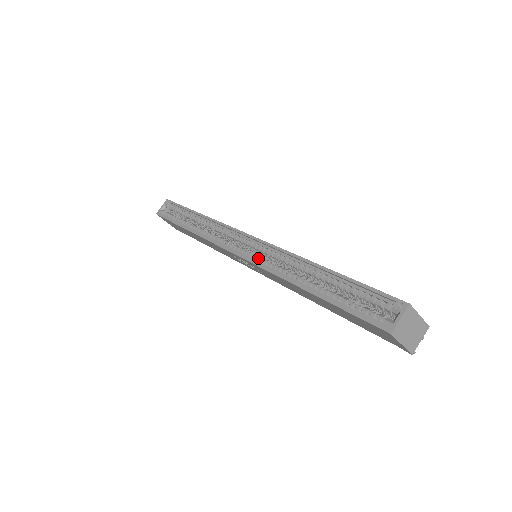
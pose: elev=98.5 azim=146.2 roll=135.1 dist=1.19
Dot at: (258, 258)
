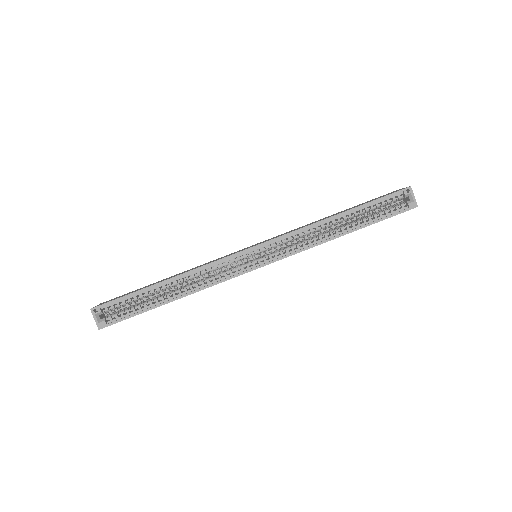
Dot at: (282, 252)
